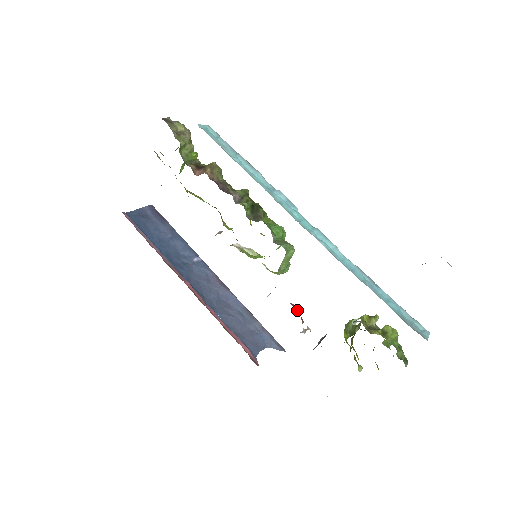
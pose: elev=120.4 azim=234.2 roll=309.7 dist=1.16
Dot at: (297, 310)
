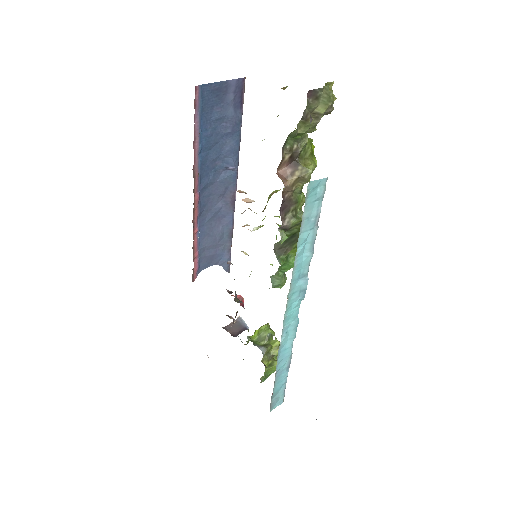
Dot at: occluded
